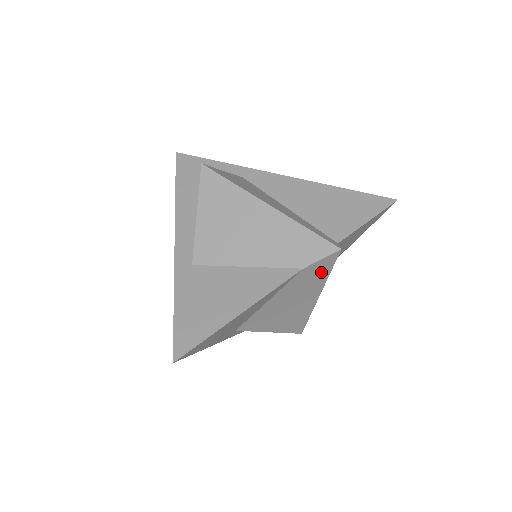
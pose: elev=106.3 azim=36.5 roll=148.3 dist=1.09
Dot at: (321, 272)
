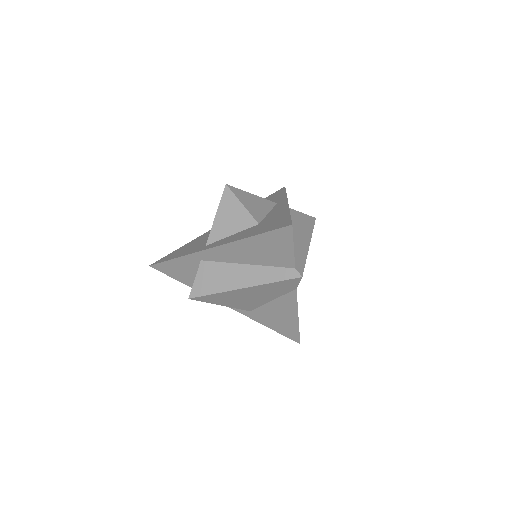
Dot at: occluded
